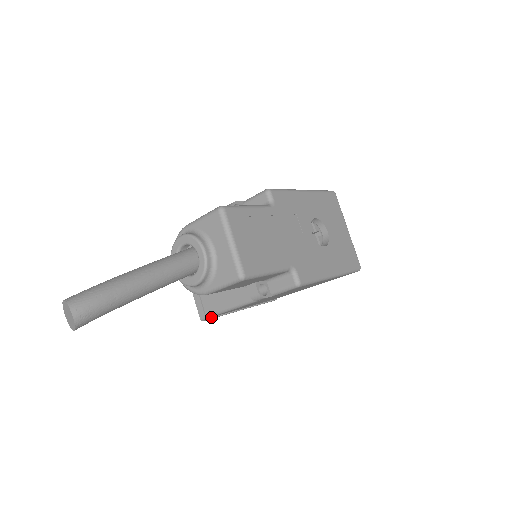
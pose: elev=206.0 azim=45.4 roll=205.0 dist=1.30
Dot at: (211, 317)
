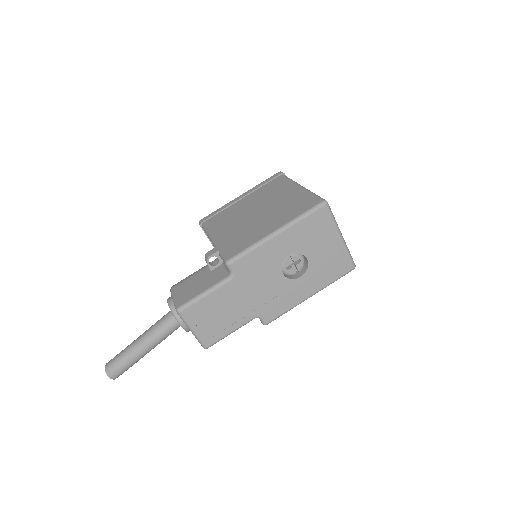
Dot at: occluded
